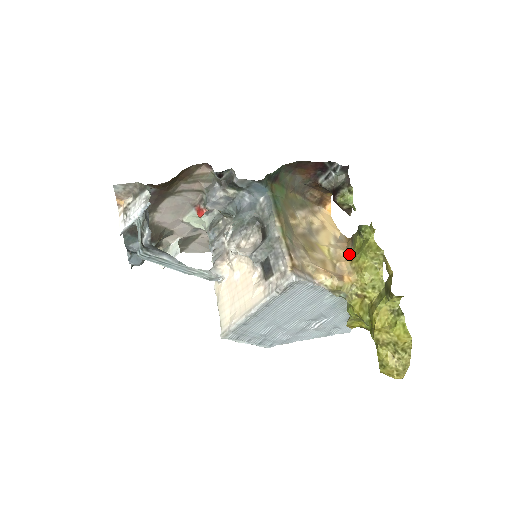
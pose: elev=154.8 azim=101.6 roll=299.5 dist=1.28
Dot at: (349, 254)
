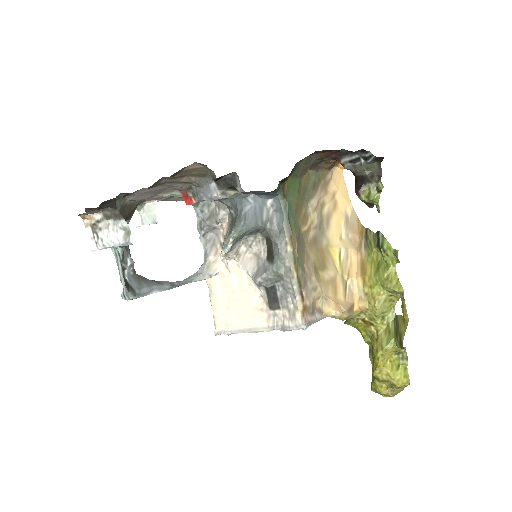
Dot at: (362, 264)
